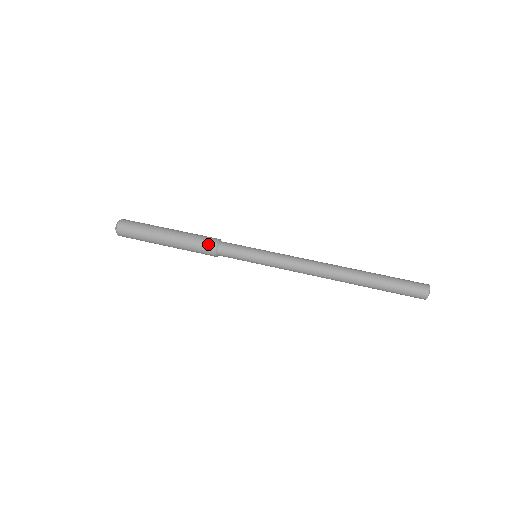
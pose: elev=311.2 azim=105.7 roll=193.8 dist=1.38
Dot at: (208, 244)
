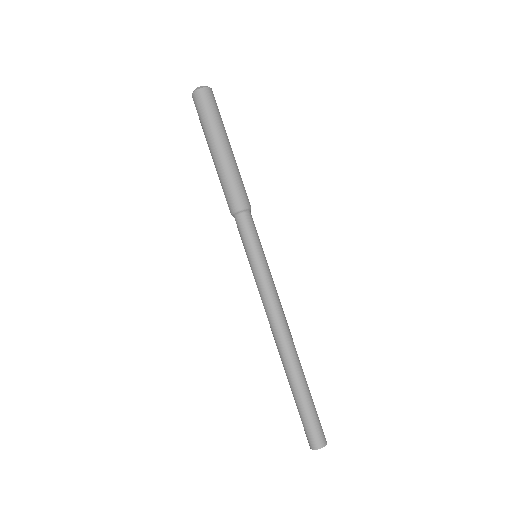
Dot at: (240, 200)
